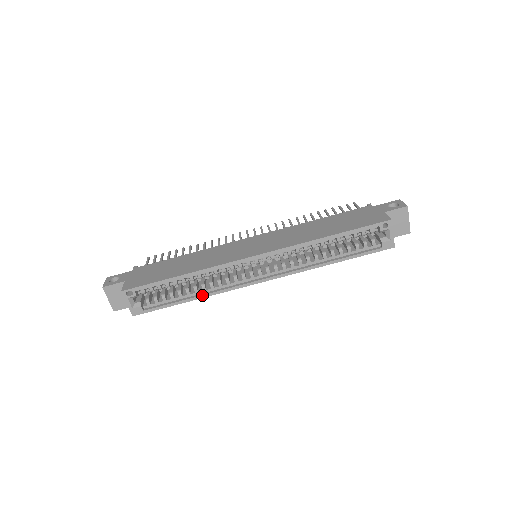
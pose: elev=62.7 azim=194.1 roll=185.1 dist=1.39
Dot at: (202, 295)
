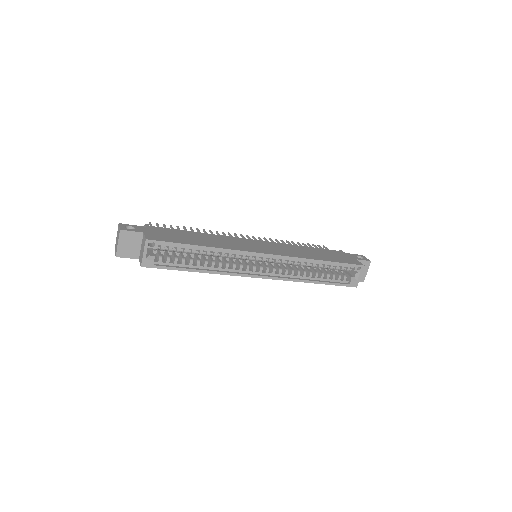
Dot at: (210, 271)
